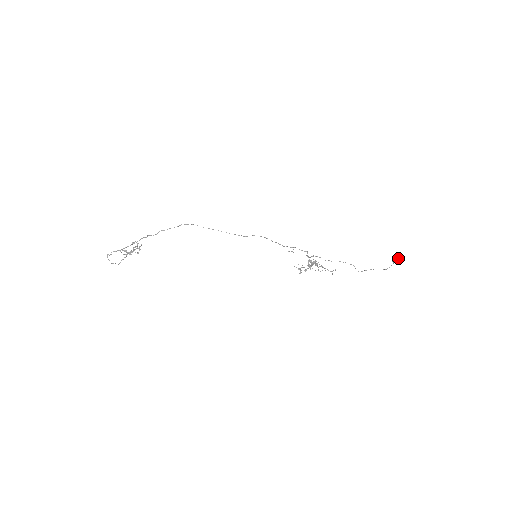
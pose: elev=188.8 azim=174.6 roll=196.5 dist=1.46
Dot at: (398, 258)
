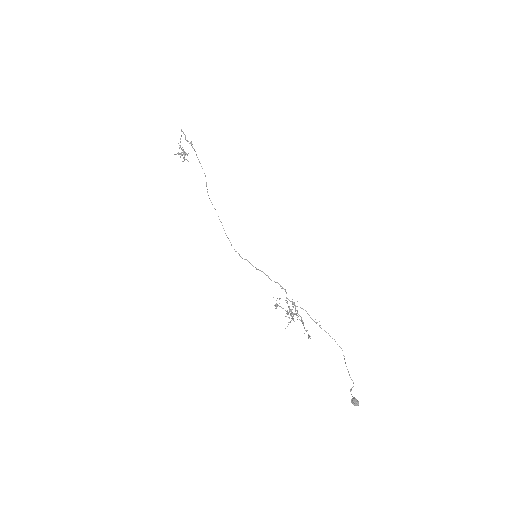
Dot at: (357, 405)
